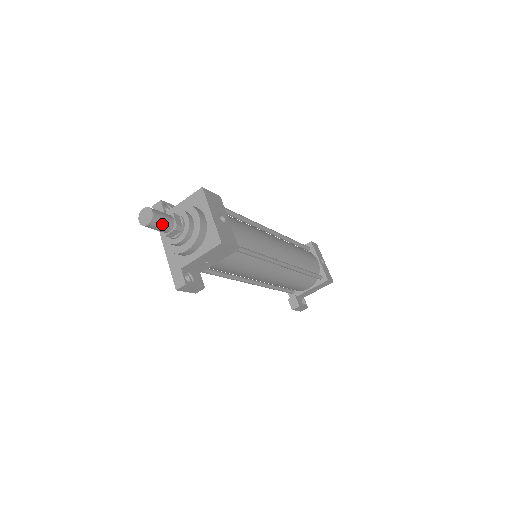
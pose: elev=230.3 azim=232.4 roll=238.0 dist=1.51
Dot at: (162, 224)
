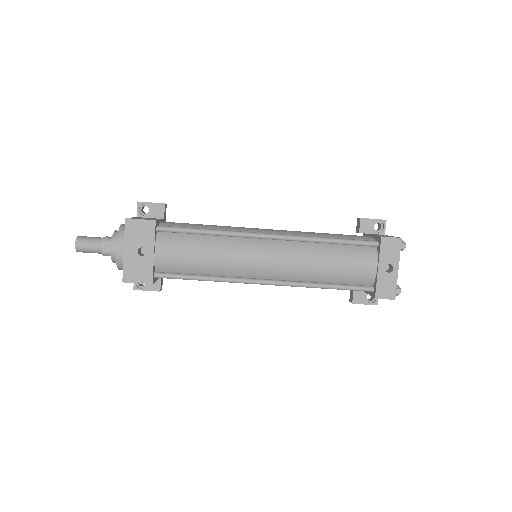
Dot at: (90, 252)
